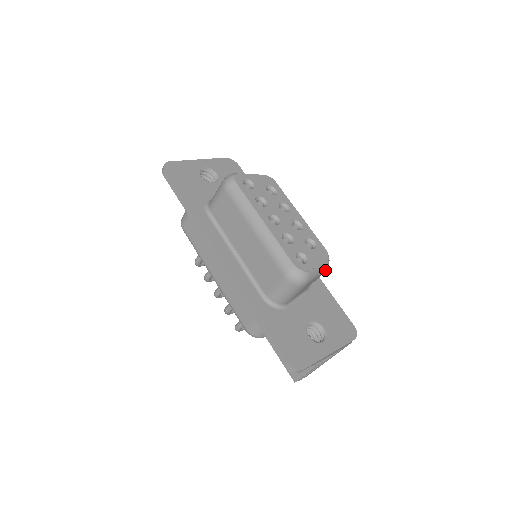
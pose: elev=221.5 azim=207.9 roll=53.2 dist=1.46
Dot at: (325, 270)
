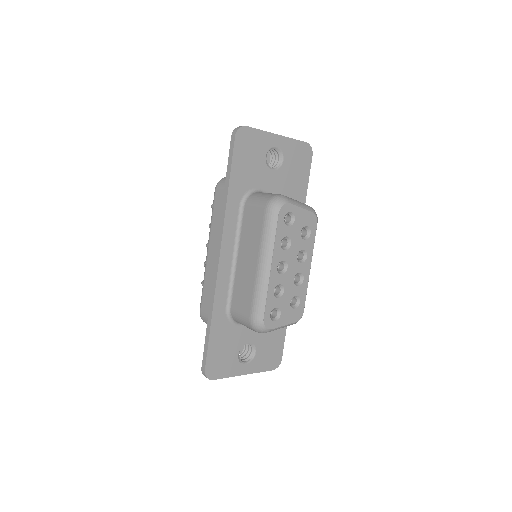
Dot at: occluded
